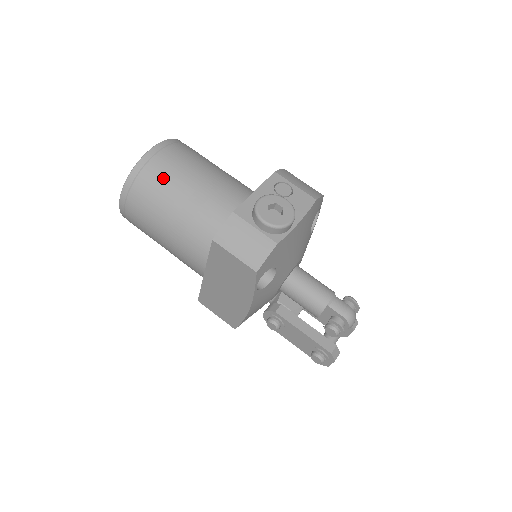
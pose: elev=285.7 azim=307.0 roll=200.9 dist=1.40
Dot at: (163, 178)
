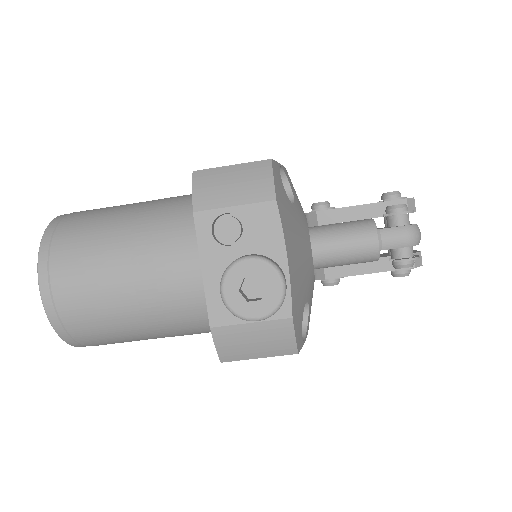
Dot at: (93, 316)
